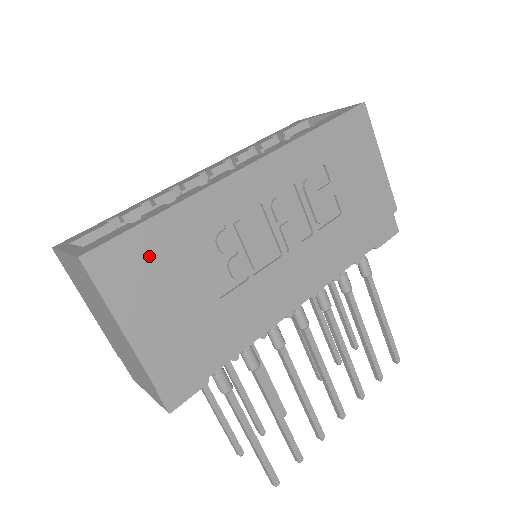
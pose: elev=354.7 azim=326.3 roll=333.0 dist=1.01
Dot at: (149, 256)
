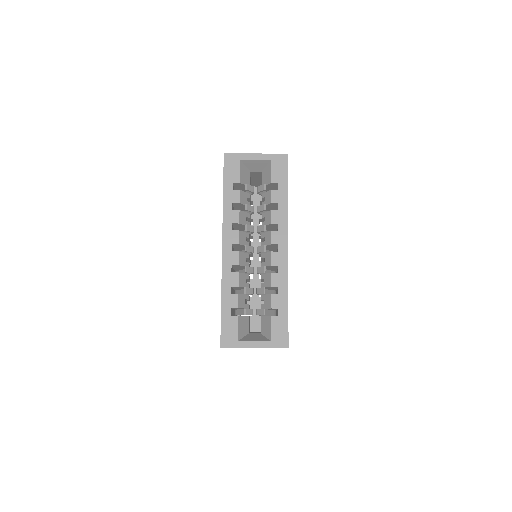
Dot at: occluded
